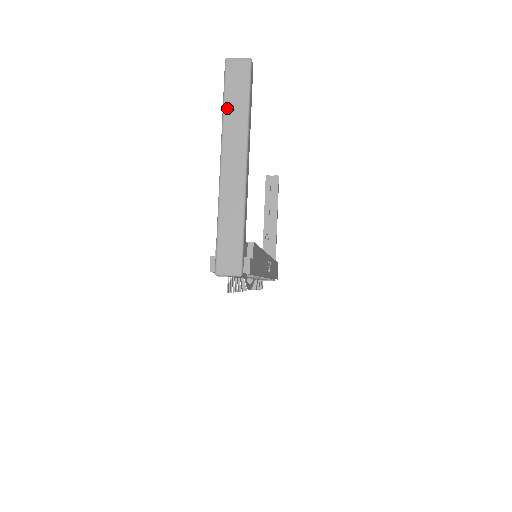
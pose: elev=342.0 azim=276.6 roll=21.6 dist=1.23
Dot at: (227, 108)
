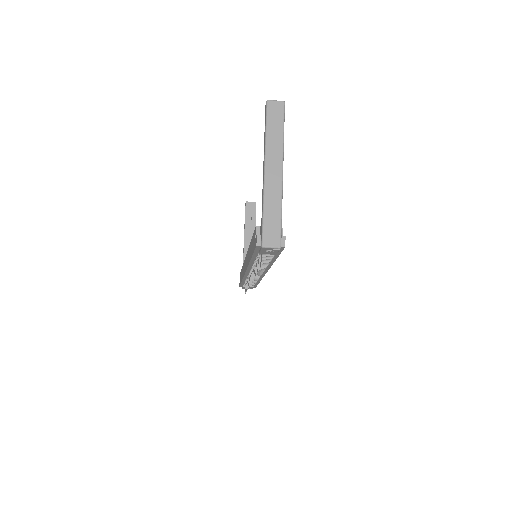
Dot at: (269, 133)
